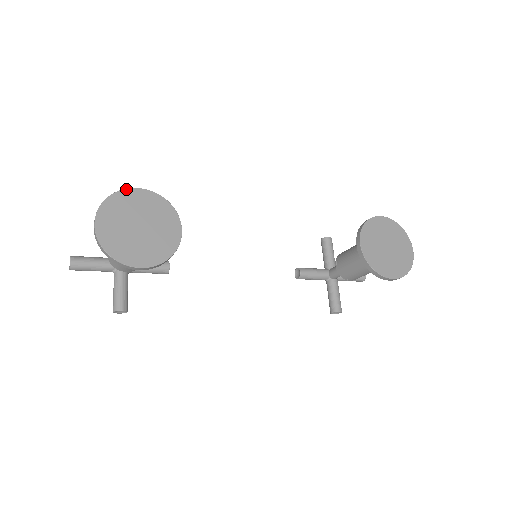
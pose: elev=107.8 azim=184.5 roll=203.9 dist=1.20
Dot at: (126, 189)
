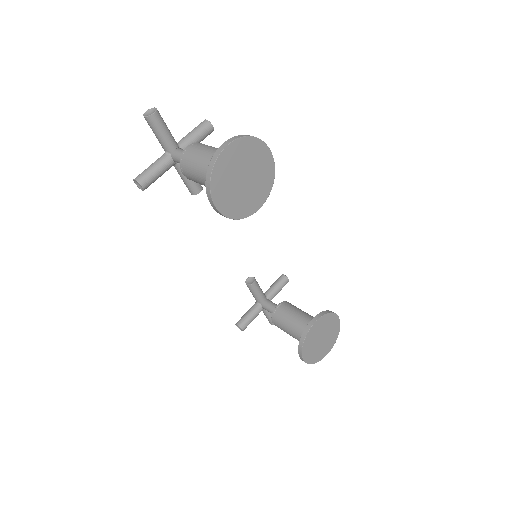
Dot at: (266, 144)
